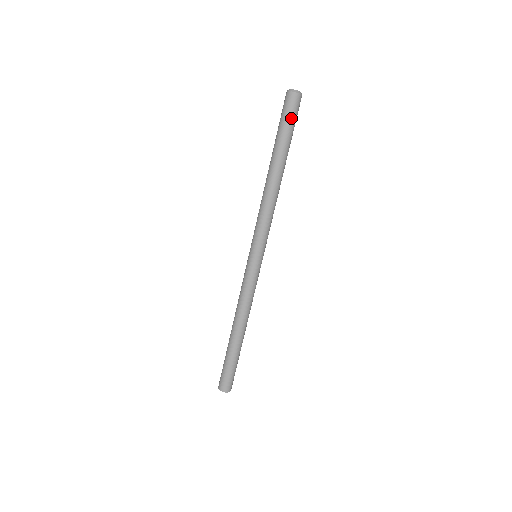
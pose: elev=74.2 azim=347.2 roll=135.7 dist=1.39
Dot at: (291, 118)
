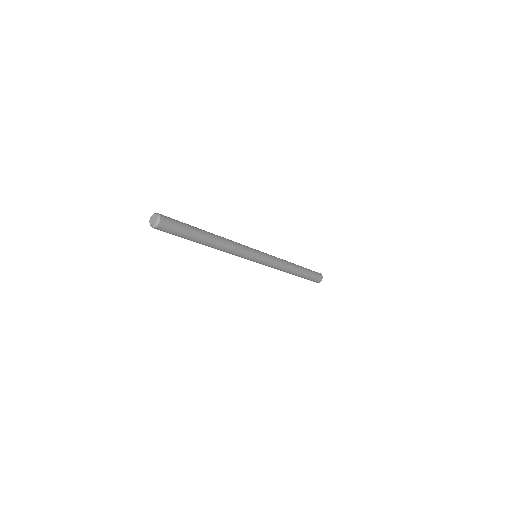
Dot at: (176, 230)
